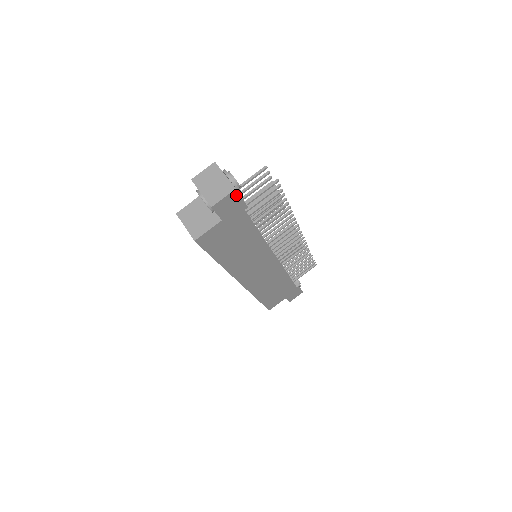
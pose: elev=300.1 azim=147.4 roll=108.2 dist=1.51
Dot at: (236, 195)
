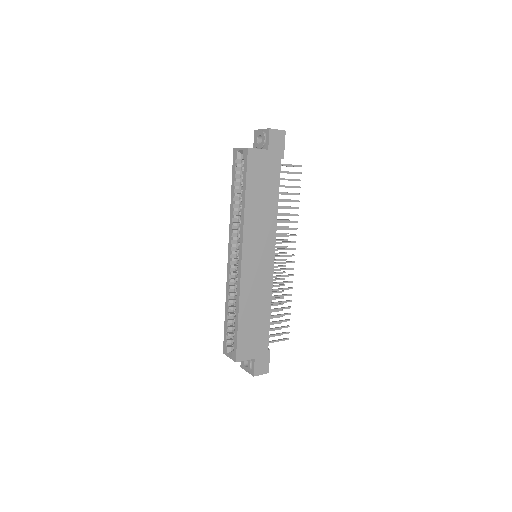
Dot at: (283, 137)
